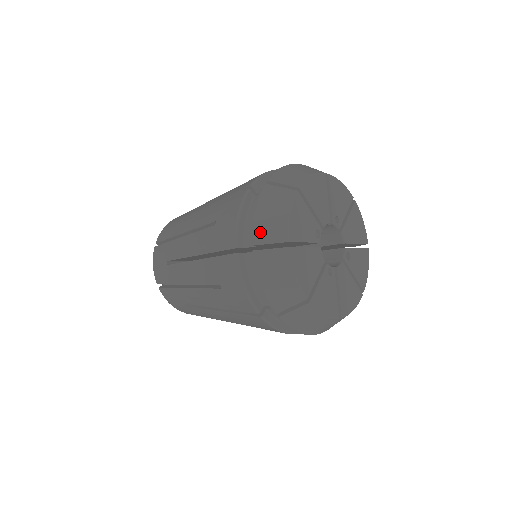
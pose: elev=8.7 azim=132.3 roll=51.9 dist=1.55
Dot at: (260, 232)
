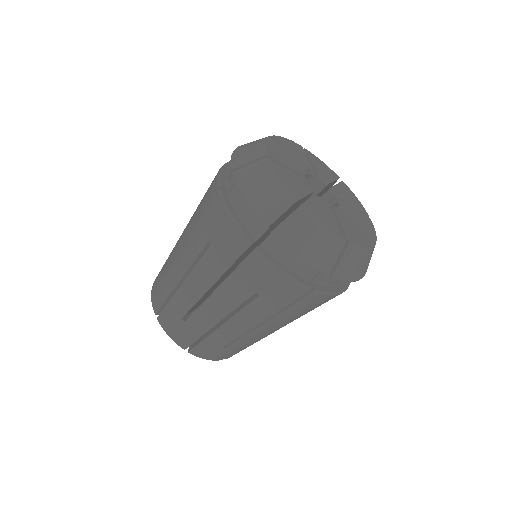
Dot at: (265, 212)
